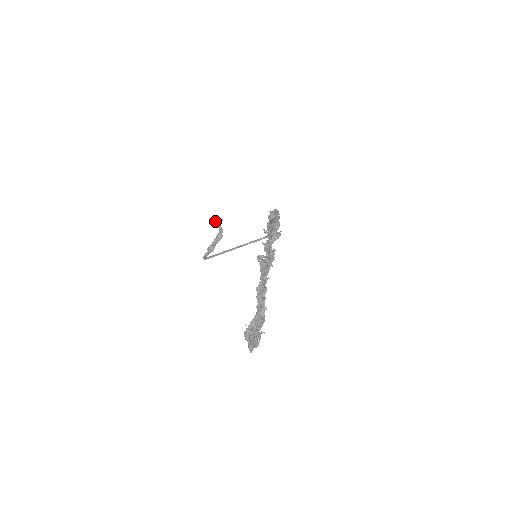
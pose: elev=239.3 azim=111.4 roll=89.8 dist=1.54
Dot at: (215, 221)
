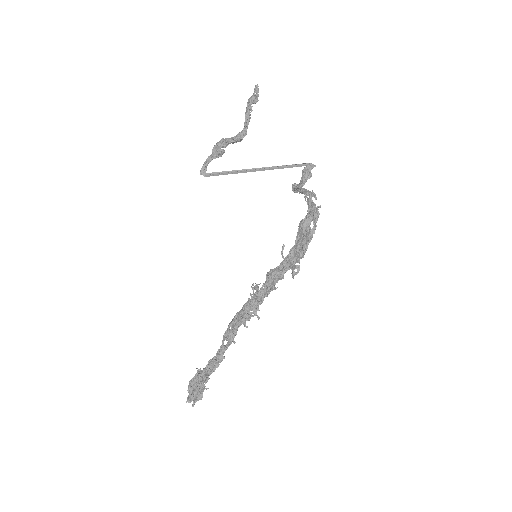
Dot at: (247, 105)
